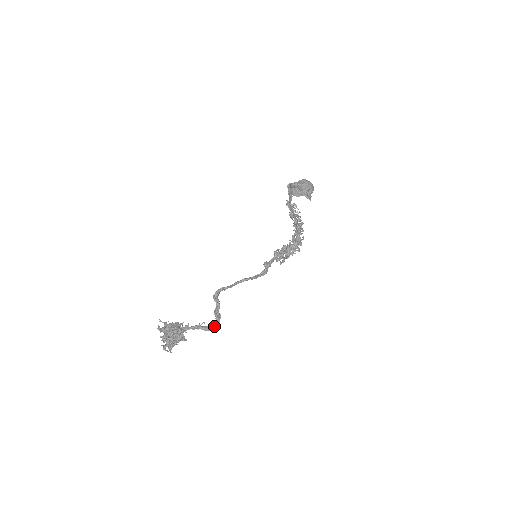
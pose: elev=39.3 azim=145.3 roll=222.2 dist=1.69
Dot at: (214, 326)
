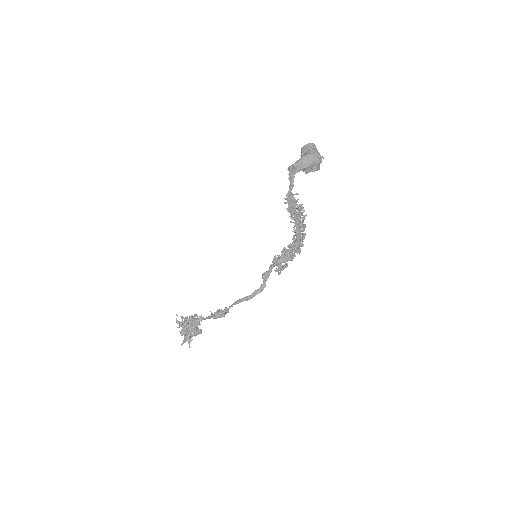
Dot at: (225, 314)
